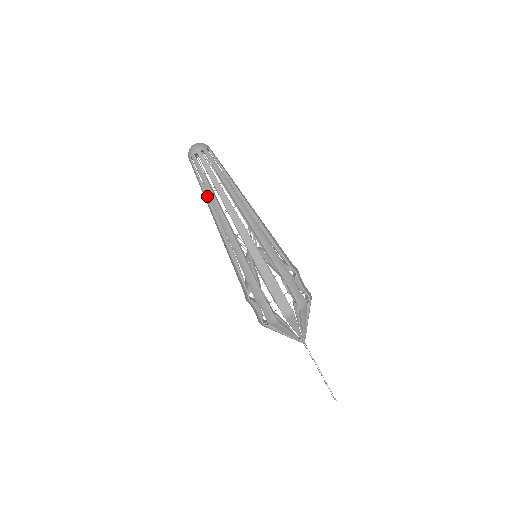
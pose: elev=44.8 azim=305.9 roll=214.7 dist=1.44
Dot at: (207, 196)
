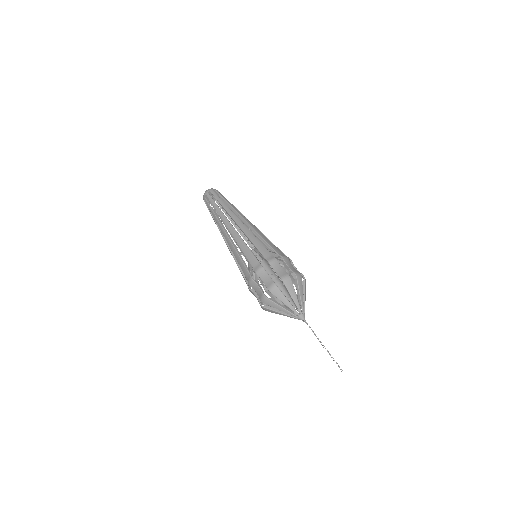
Dot at: occluded
